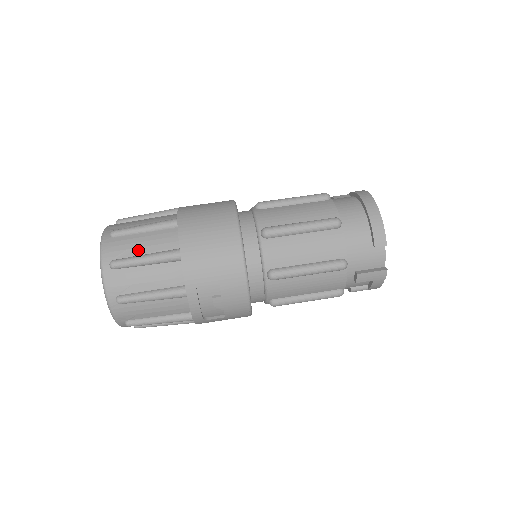
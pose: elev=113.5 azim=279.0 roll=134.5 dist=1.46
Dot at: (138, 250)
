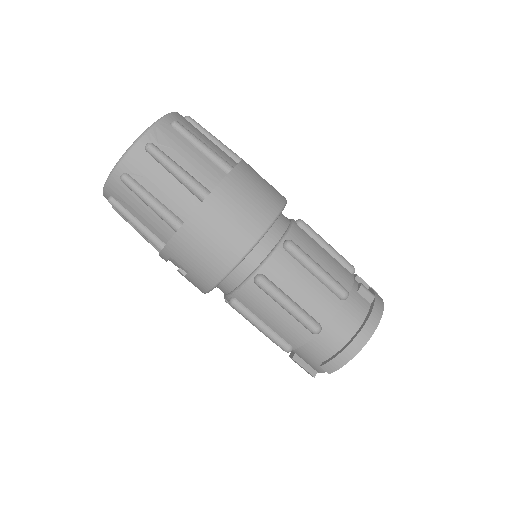
Dot at: (153, 187)
